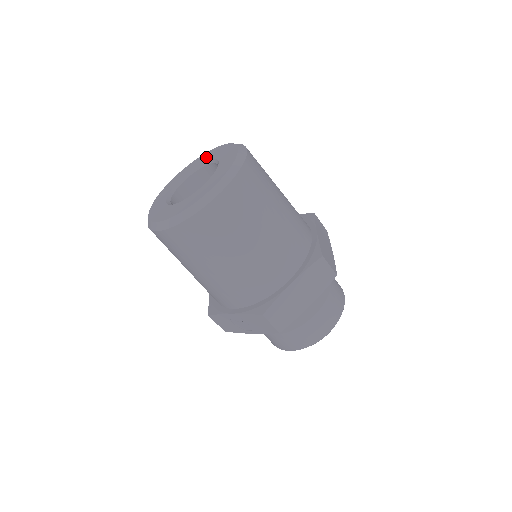
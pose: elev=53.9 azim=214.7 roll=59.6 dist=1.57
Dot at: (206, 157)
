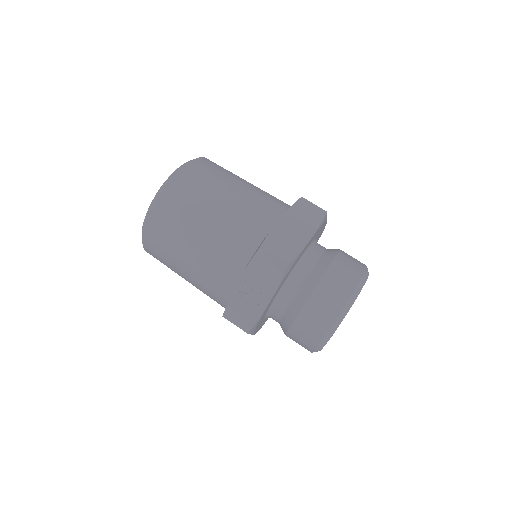
Dot at: occluded
